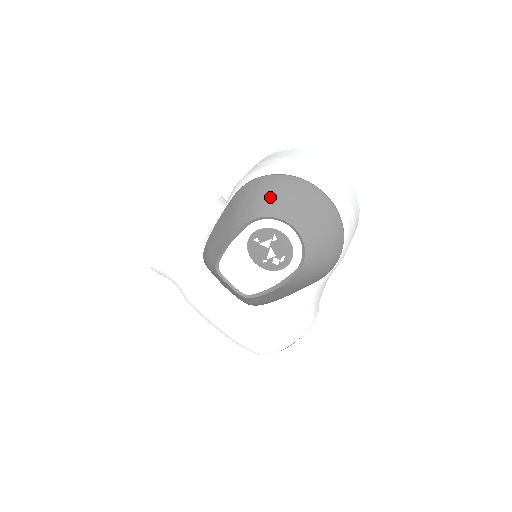
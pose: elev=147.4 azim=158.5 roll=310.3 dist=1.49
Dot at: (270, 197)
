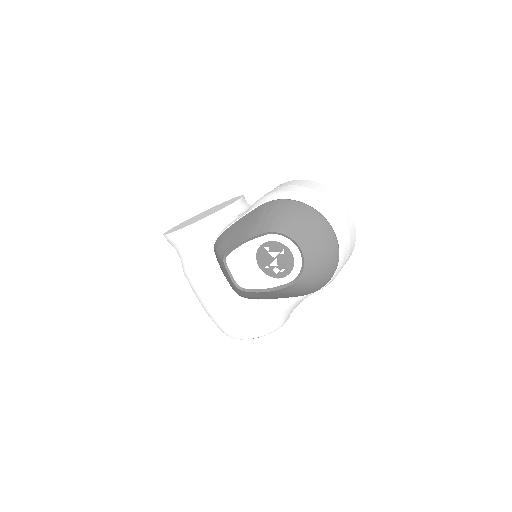
Dot at: (291, 219)
